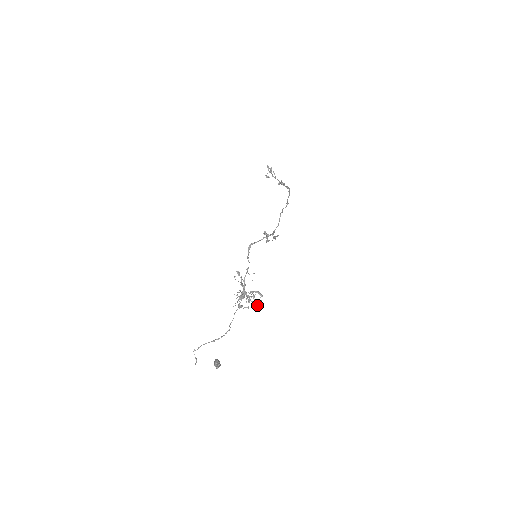
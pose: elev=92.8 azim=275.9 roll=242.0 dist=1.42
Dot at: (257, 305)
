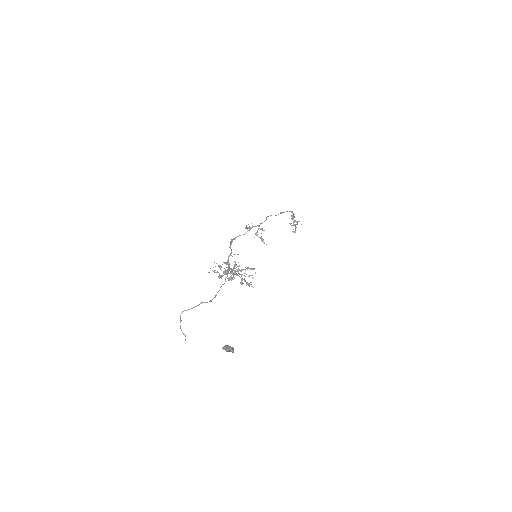
Dot at: occluded
